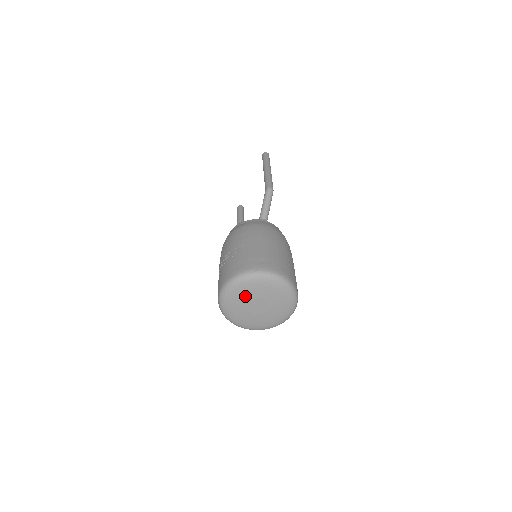
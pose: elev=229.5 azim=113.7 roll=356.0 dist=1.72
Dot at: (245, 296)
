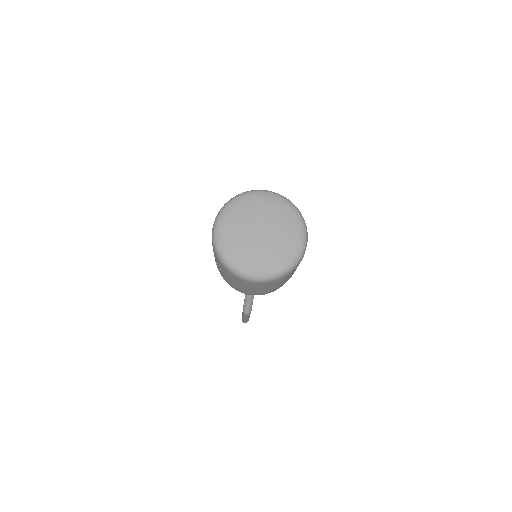
Dot at: (241, 220)
